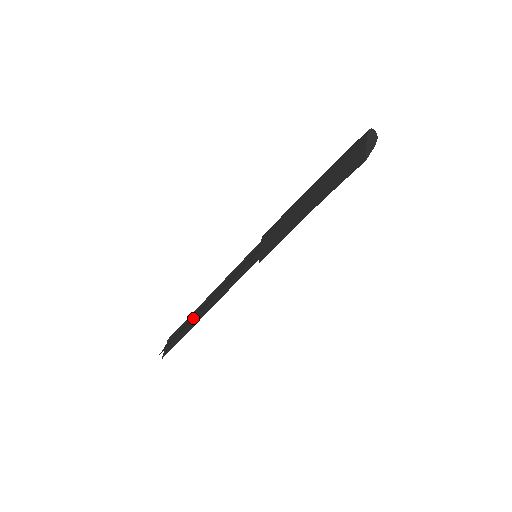
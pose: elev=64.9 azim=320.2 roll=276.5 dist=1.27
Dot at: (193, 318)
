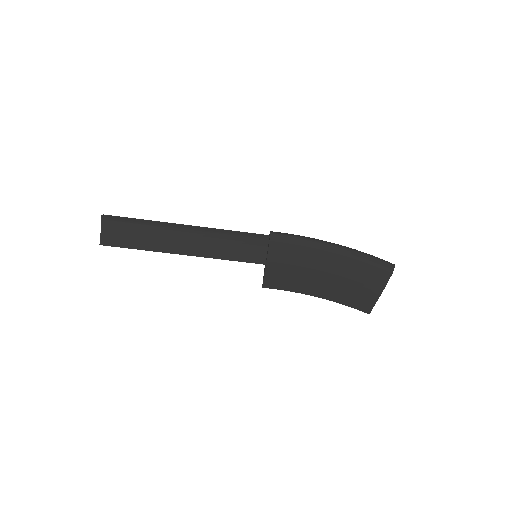
Dot at: (161, 245)
